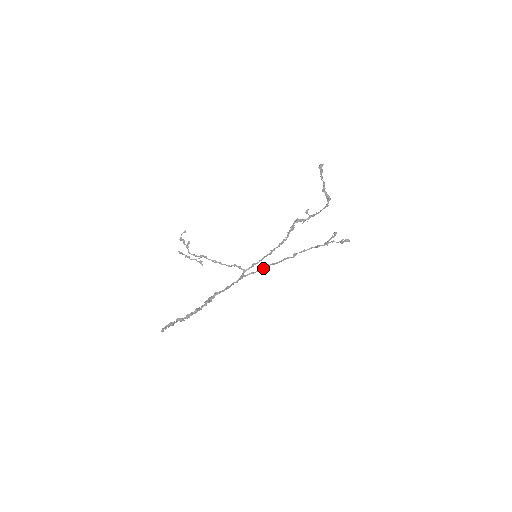
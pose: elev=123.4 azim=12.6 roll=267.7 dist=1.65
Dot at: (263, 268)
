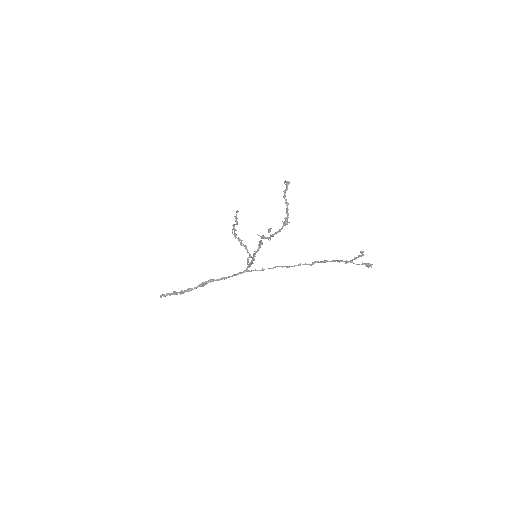
Dot at: (270, 268)
